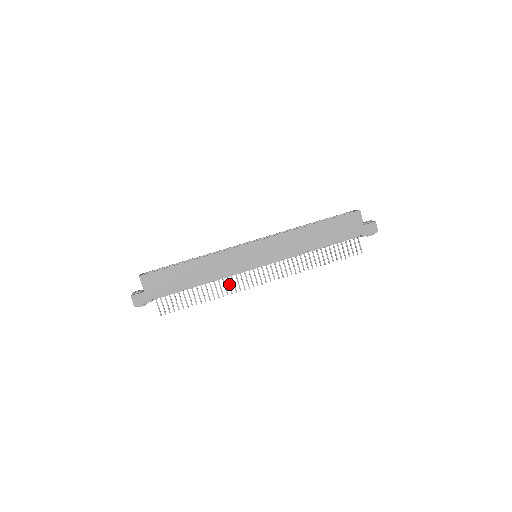
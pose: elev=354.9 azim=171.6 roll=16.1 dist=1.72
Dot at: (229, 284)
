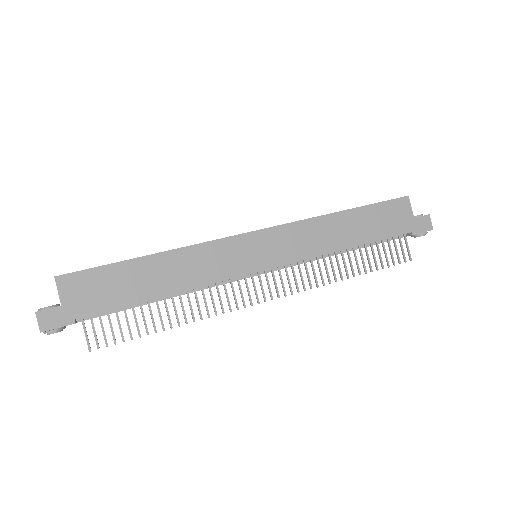
Dot at: (212, 299)
